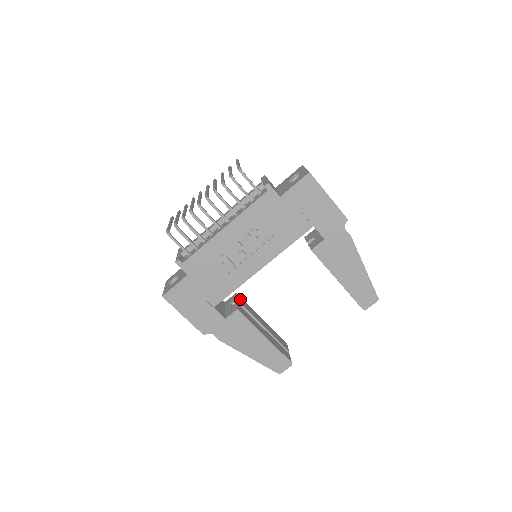
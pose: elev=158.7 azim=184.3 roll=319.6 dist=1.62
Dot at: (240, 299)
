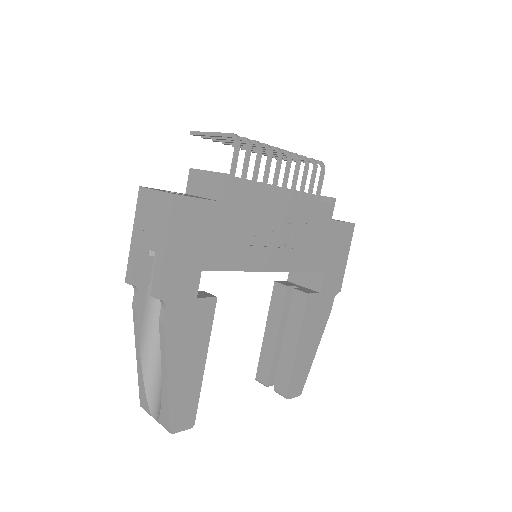
Dot at: occluded
